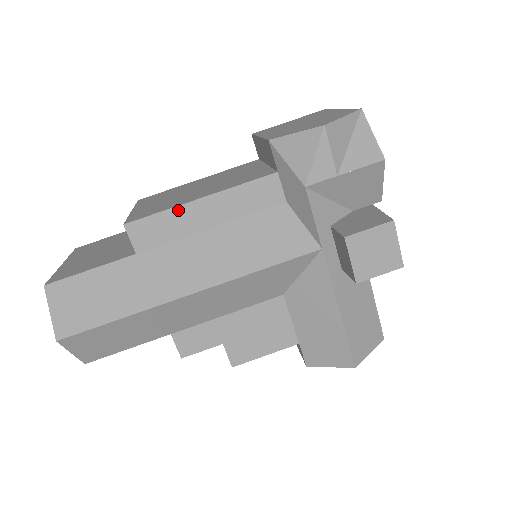
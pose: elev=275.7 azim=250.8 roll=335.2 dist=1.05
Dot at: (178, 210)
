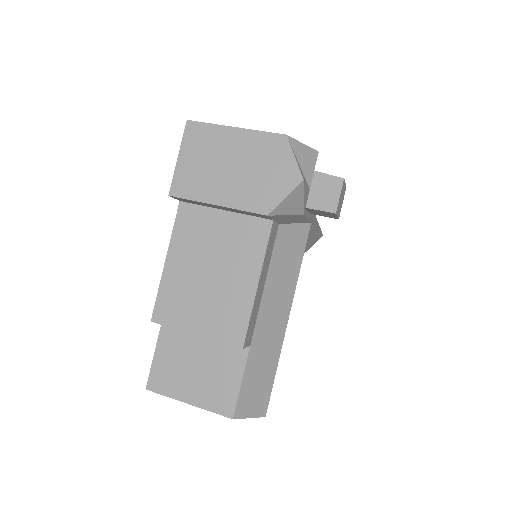
Dot at: (254, 304)
